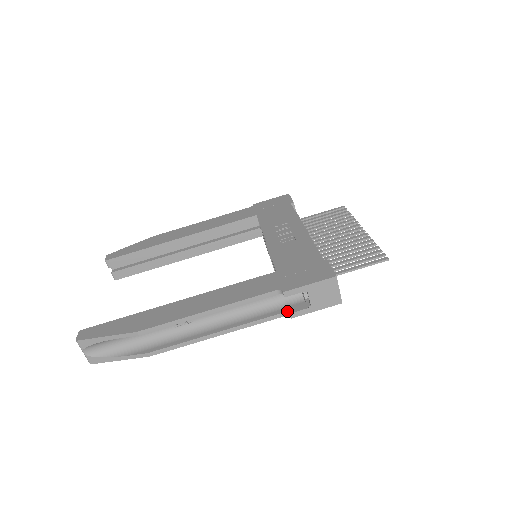
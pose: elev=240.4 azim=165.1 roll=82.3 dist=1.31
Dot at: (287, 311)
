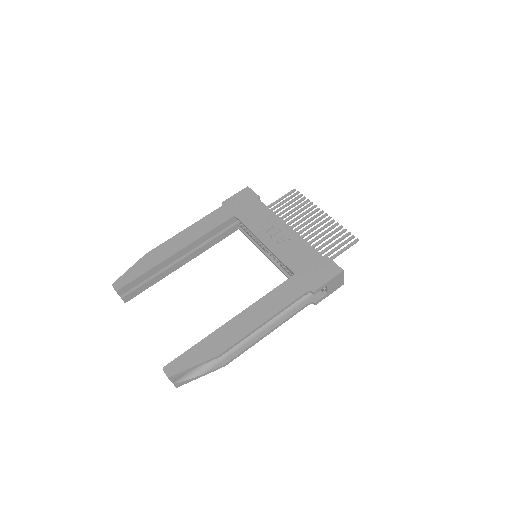
Dot at: (311, 301)
